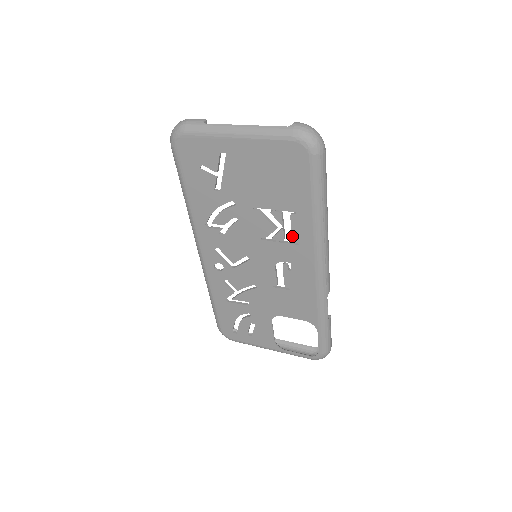
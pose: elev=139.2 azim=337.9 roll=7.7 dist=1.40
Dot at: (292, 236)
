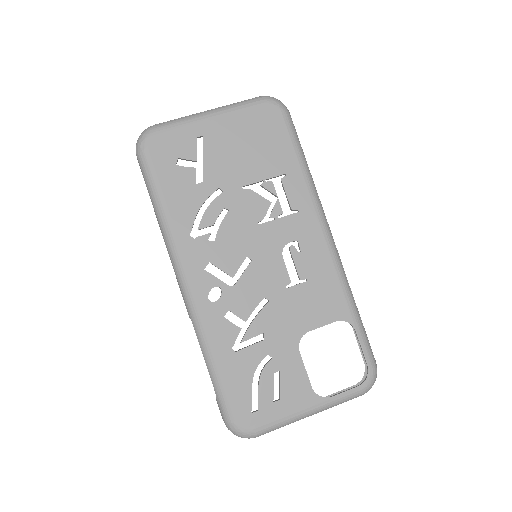
Dot at: (289, 204)
